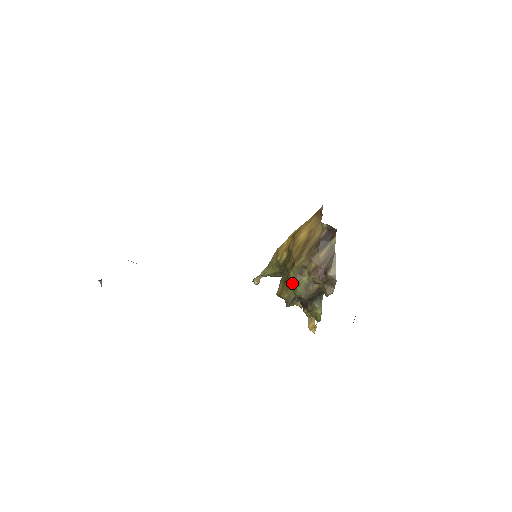
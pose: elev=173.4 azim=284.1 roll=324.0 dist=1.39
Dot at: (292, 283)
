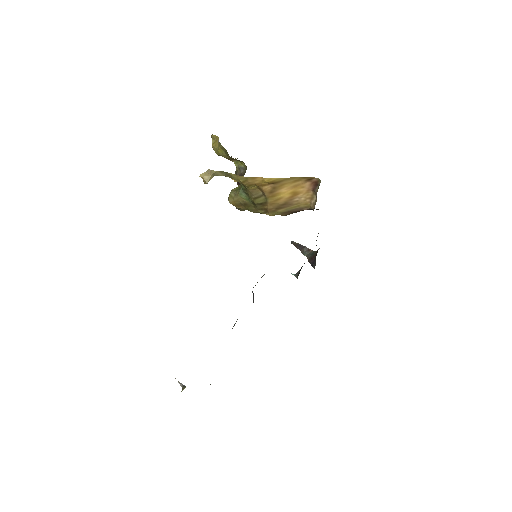
Dot at: occluded
